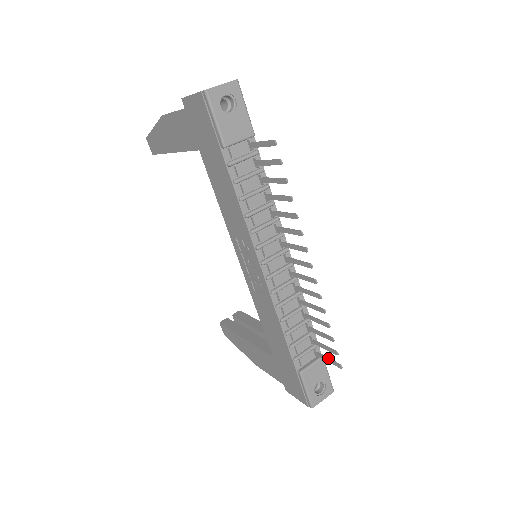
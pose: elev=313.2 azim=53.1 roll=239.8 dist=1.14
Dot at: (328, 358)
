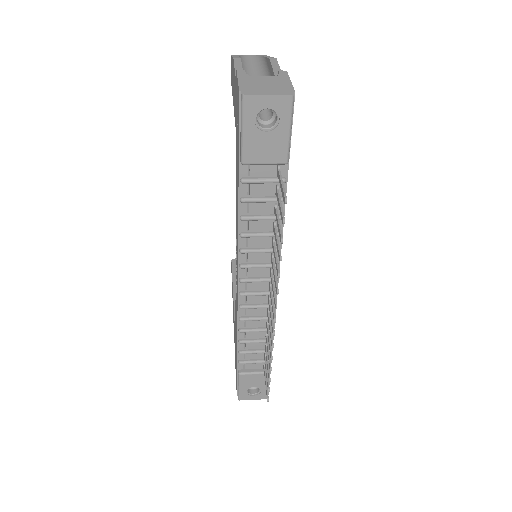
Dot at: (266, 382)
